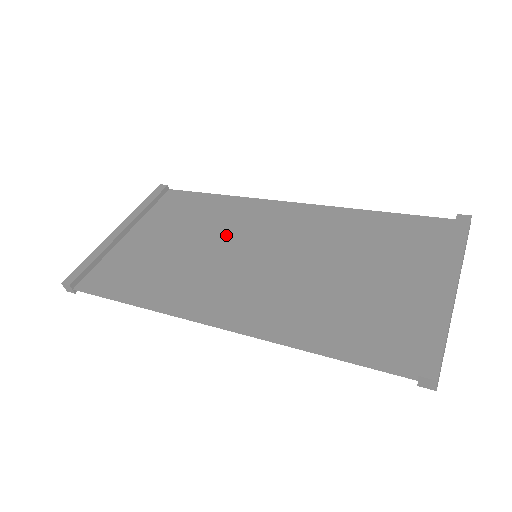
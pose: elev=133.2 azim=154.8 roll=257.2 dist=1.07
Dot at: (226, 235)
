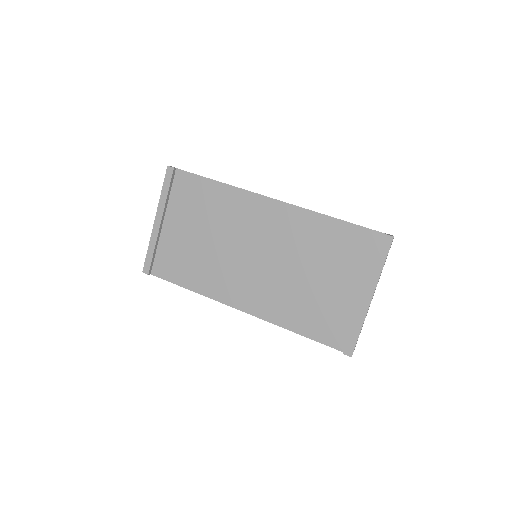
Dot at: (233, 233)
